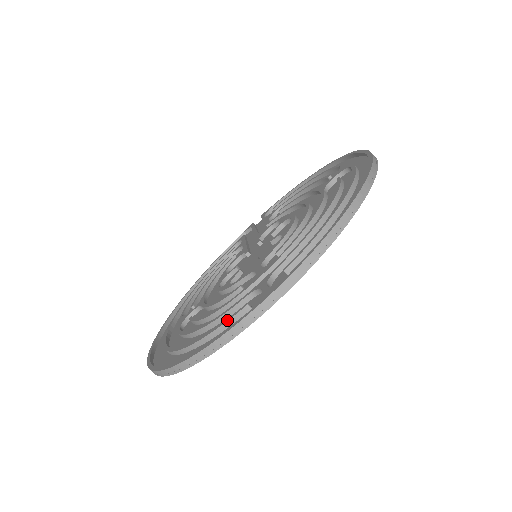
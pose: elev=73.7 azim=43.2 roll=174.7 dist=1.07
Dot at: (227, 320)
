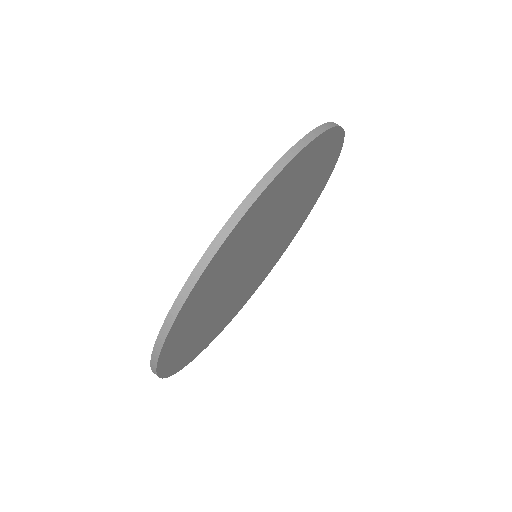
Dot at: occluded
